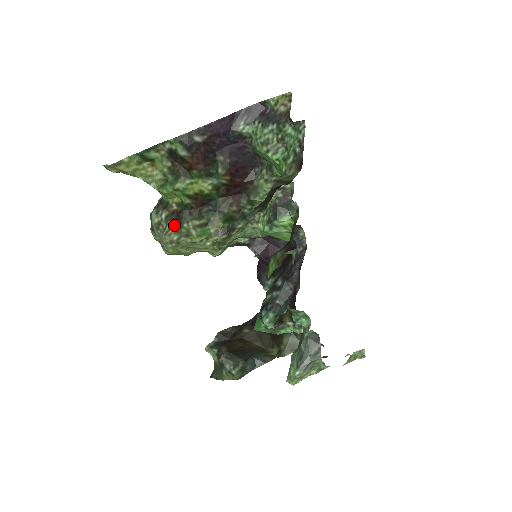
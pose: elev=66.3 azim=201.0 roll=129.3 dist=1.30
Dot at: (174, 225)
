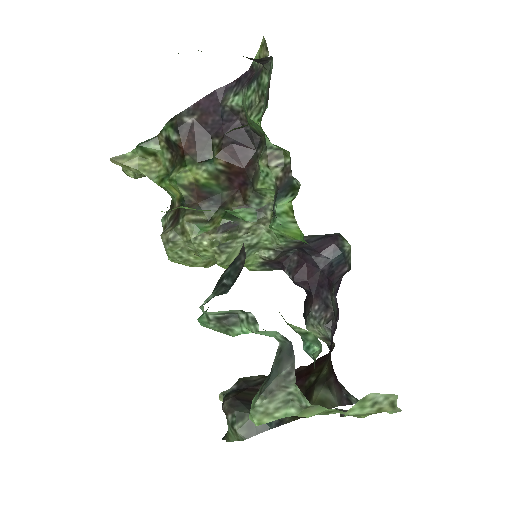
Dot at: (173, 223)
